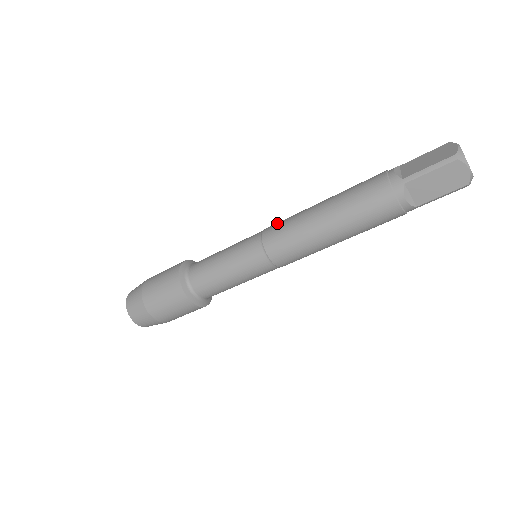
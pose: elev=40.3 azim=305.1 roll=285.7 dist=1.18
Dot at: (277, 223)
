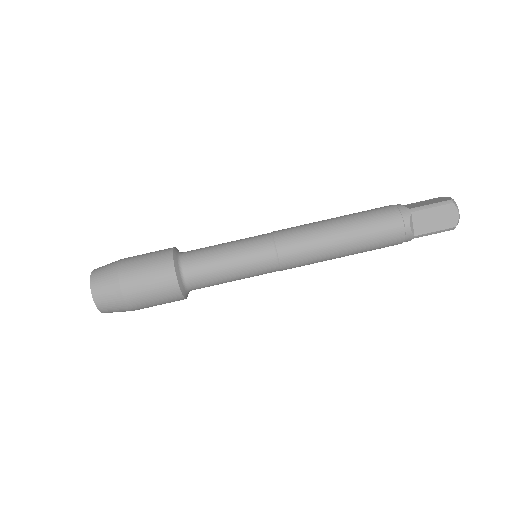
Dot at: (287, 228)
